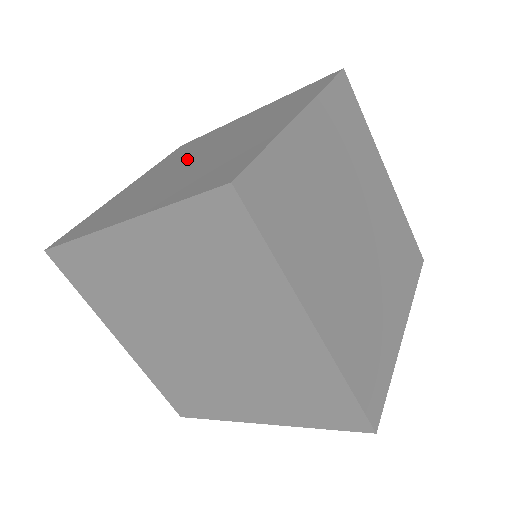
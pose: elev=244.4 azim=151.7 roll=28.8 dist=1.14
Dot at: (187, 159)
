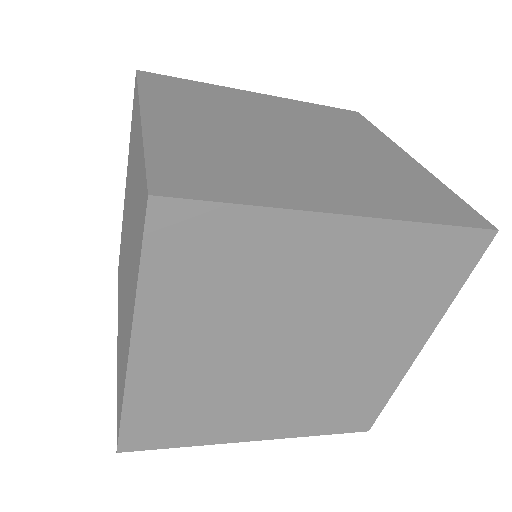
Dot at: (127, 225)
